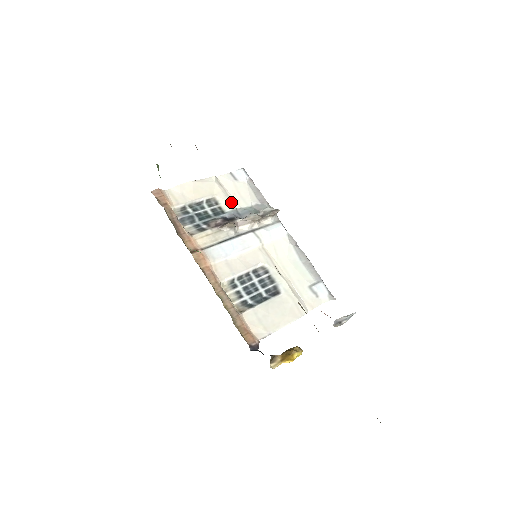
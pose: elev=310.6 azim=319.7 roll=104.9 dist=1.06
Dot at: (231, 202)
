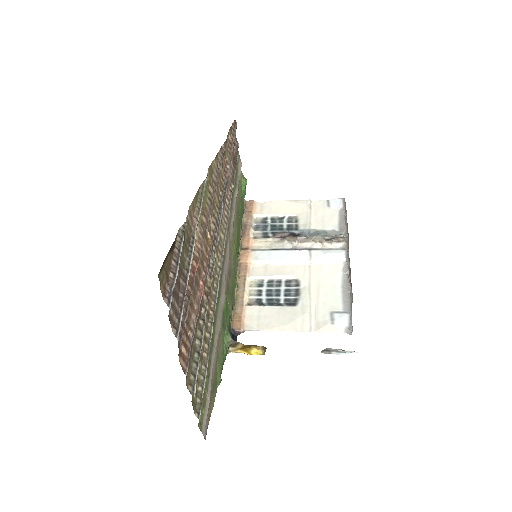
Dot at: (309, 223)
